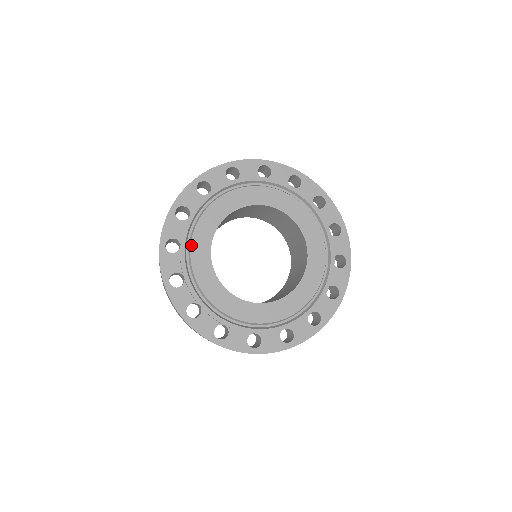
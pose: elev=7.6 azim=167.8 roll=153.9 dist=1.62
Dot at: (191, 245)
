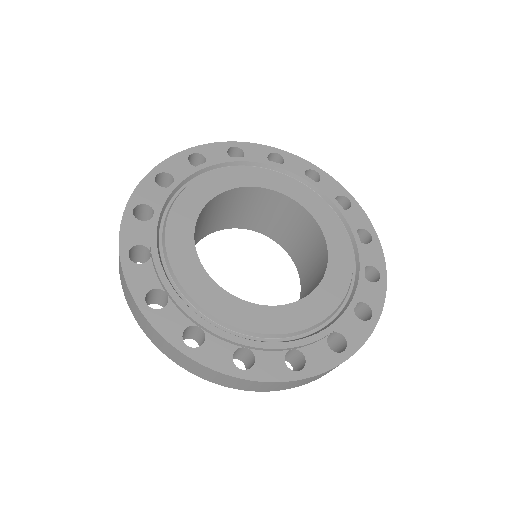
Dot at: (166, 247)
